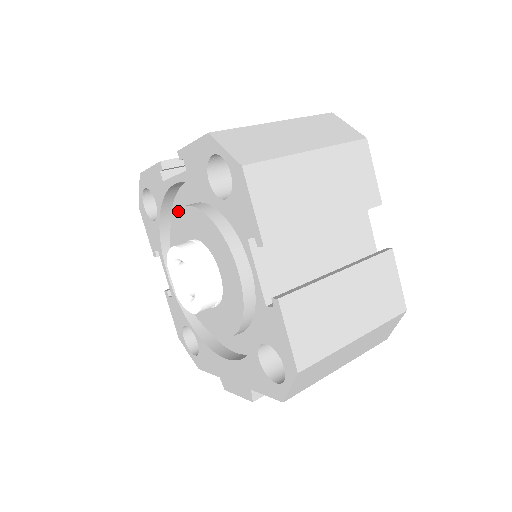
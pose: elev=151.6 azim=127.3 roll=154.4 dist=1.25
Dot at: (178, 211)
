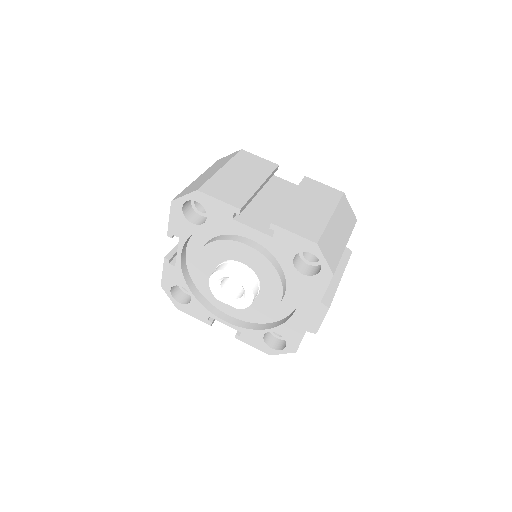
Dot at: (195, 269)
